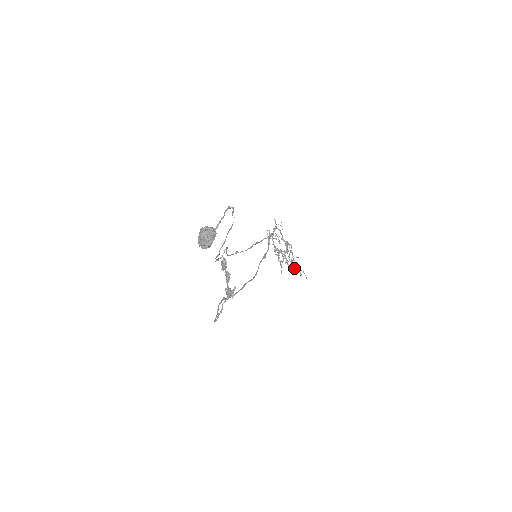
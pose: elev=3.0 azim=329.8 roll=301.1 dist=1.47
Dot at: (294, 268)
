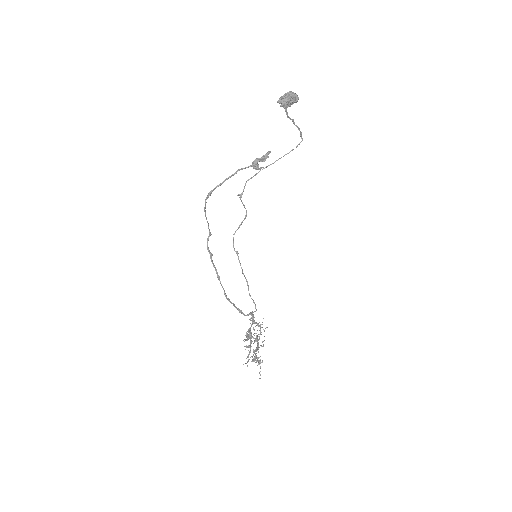
Dot at: (254, 360)
